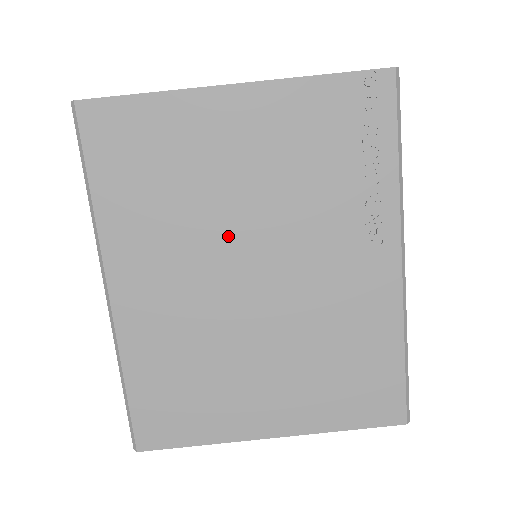
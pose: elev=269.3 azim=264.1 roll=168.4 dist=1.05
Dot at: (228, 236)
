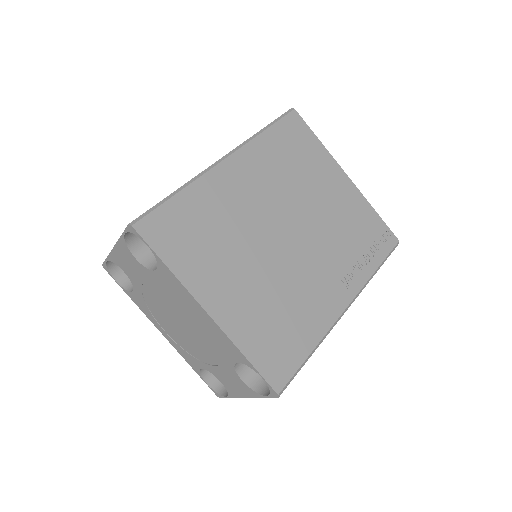
Dot at: (295, 208)
